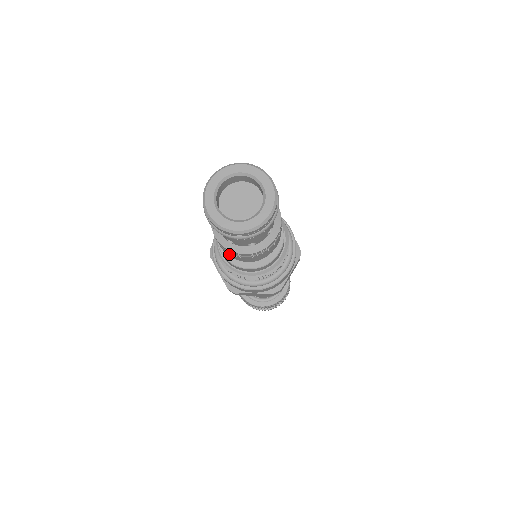
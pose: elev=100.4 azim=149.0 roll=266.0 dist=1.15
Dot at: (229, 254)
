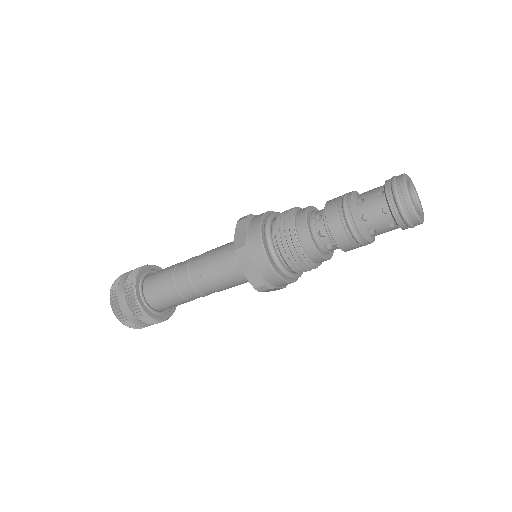
Dot at: (347, 244)
